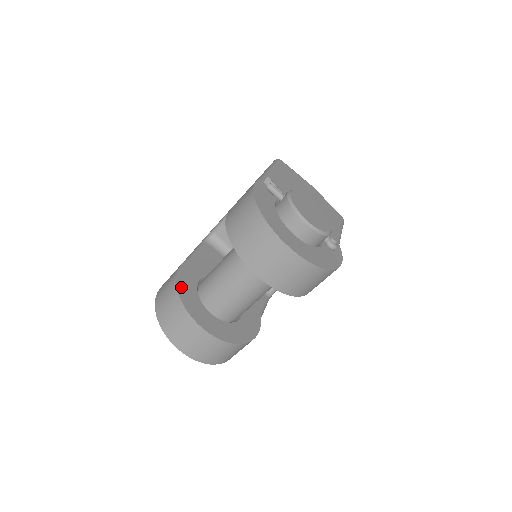
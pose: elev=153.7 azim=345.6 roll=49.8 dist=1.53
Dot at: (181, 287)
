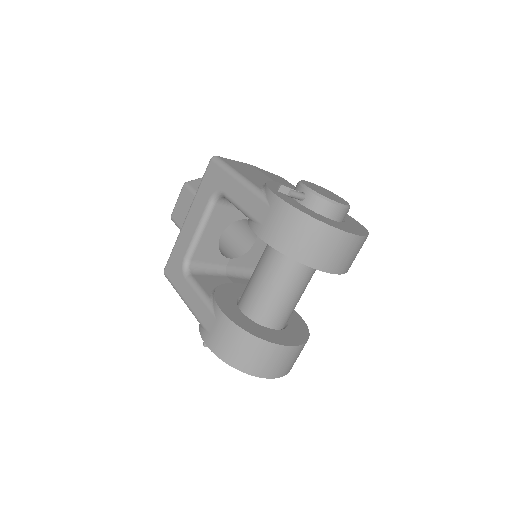
Dot at: (248, 329)
